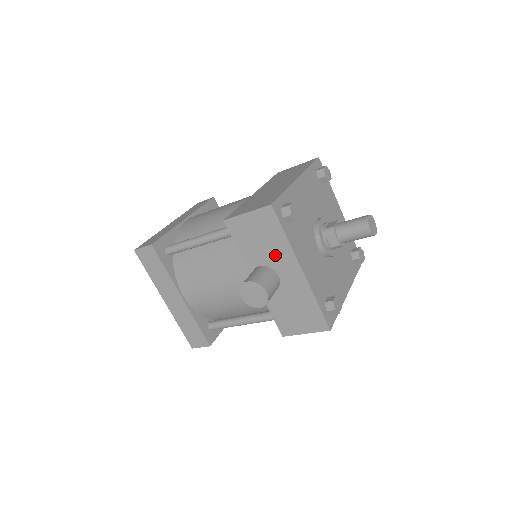
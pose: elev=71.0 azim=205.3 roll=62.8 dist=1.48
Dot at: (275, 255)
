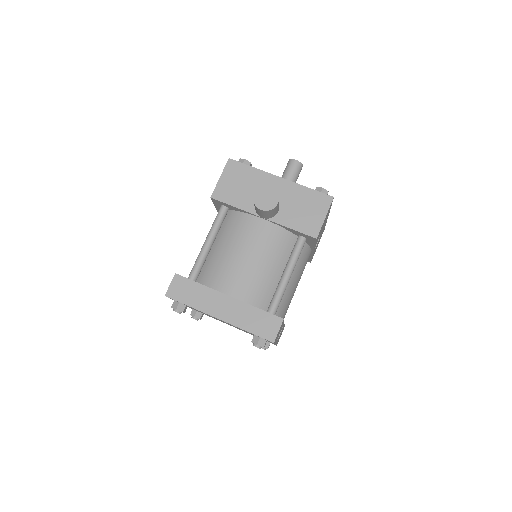
Dot at: (258, 185)
